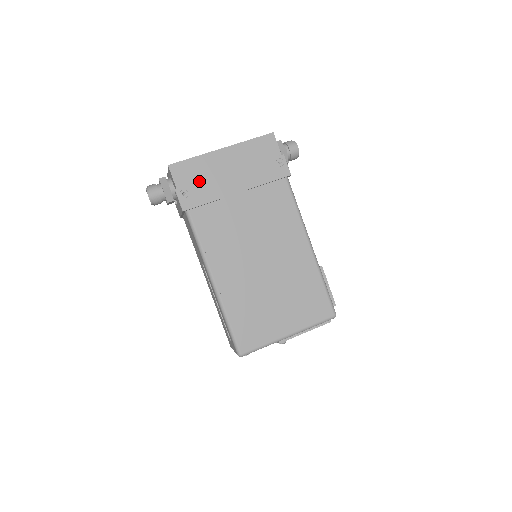
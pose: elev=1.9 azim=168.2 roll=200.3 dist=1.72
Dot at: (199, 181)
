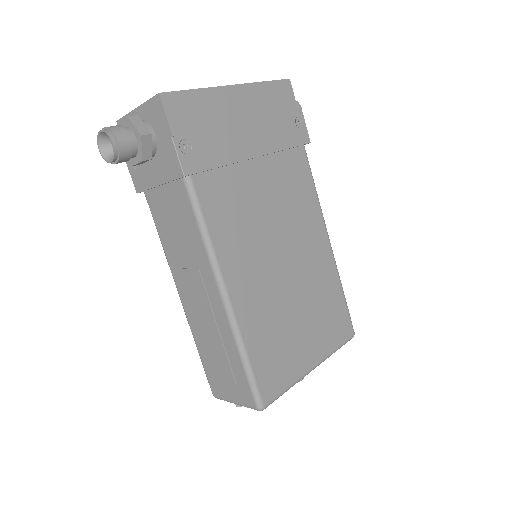
Dot at: (204, 130)
